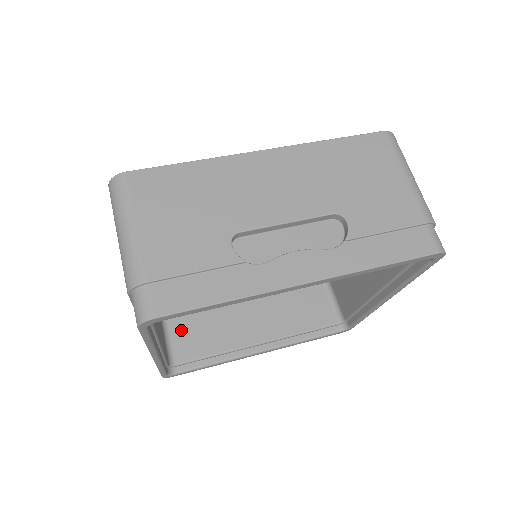
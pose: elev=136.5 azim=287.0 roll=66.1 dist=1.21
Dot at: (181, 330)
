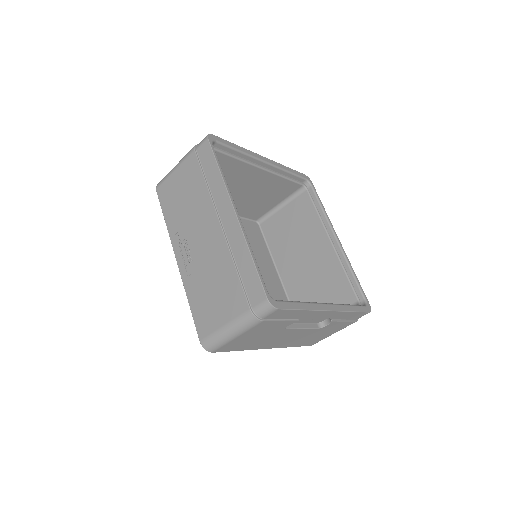
Dot at: occluded
